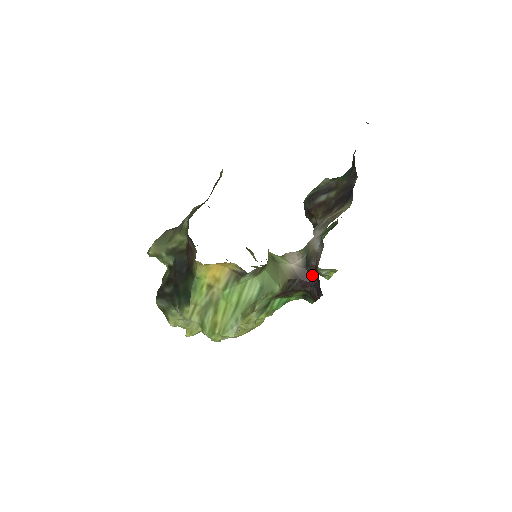
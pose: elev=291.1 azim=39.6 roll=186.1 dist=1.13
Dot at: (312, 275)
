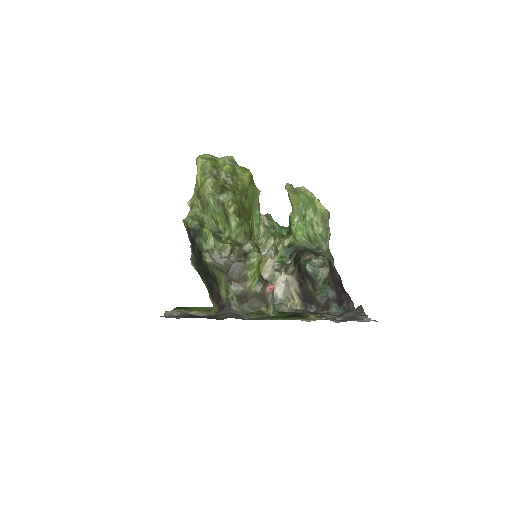
Dot at: occluded
